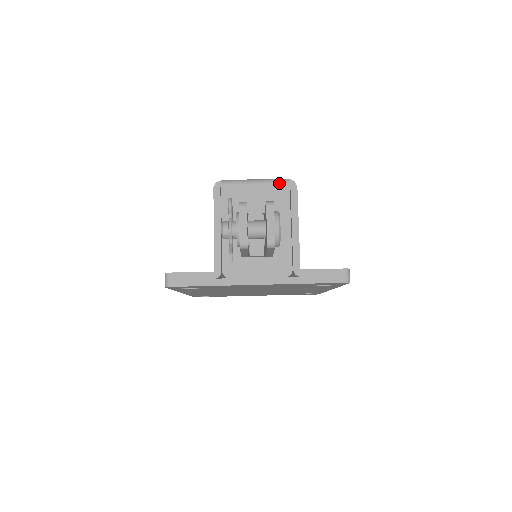
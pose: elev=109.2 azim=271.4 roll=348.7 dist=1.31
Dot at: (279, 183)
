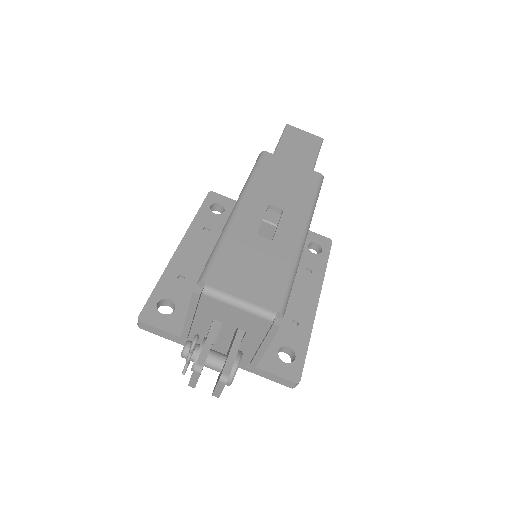
Dot at: (262, 318)
